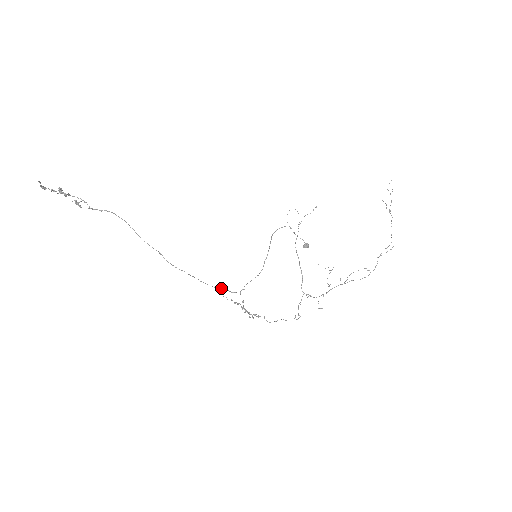
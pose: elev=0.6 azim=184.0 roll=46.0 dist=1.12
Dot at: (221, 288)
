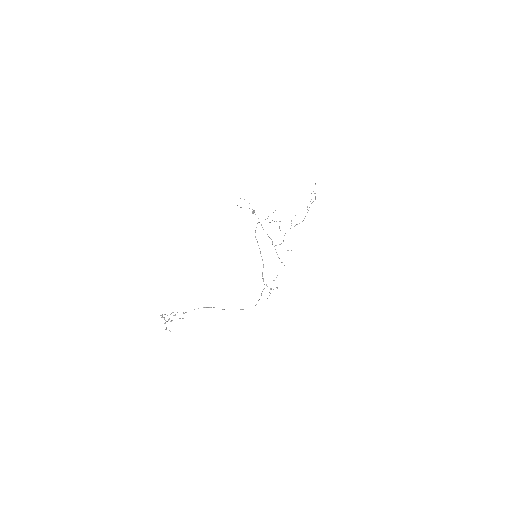
Dot at: occluded
